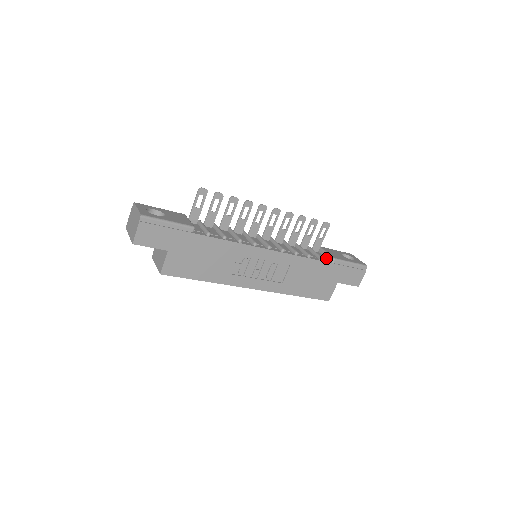
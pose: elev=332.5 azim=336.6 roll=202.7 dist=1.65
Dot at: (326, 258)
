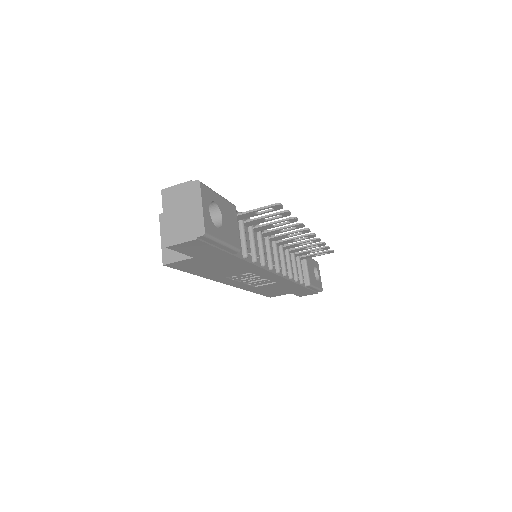
Dot at: (303, 275)
